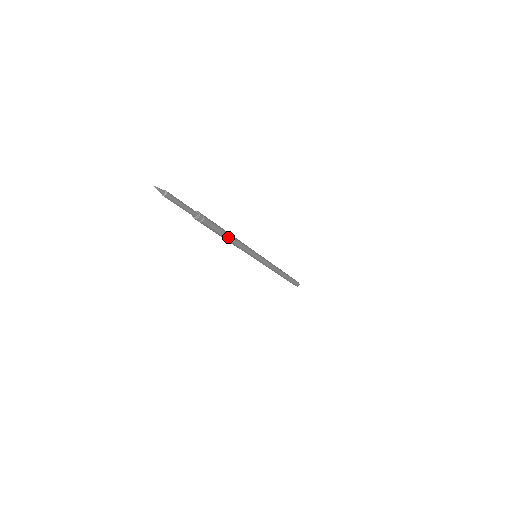
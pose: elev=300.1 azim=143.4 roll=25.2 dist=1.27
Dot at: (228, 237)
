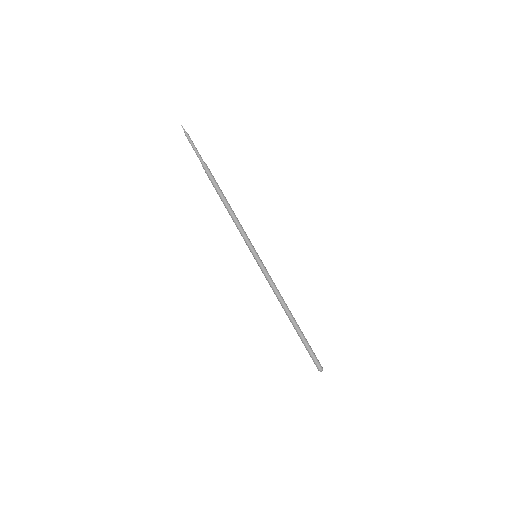
Dot at: (226, 203)
